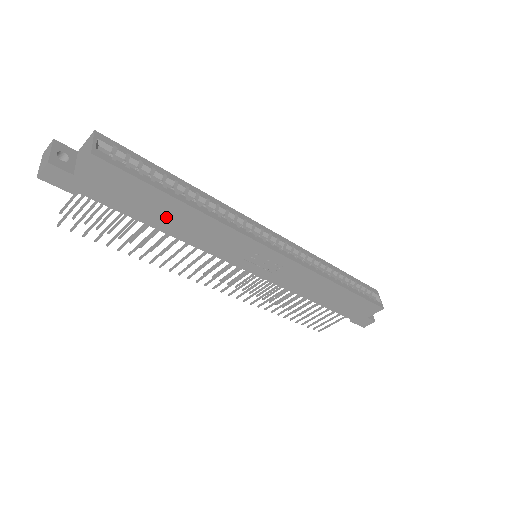
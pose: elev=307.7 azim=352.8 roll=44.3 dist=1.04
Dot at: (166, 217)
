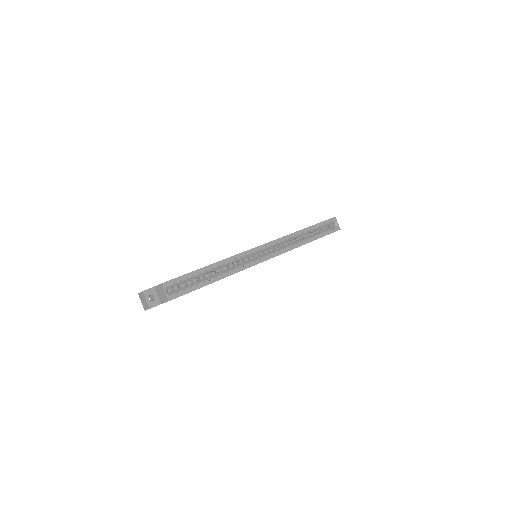
Dot at: occluded
